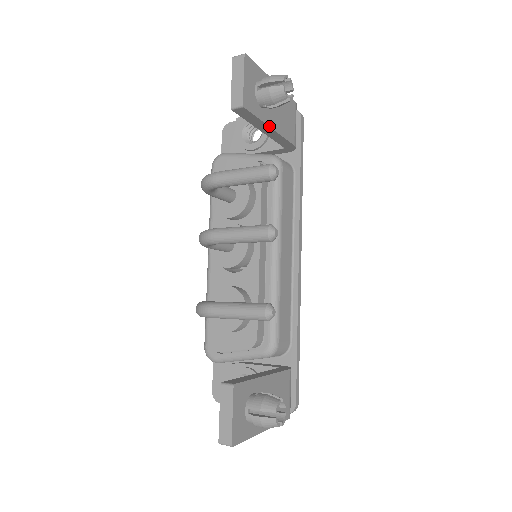
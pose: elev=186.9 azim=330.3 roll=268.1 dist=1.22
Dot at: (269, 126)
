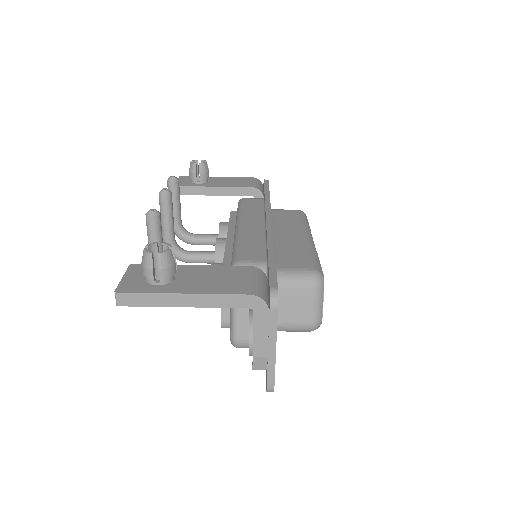
Dot at: (210, 187)
